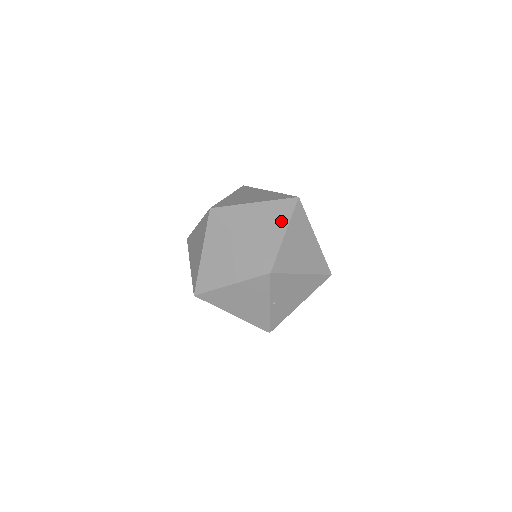
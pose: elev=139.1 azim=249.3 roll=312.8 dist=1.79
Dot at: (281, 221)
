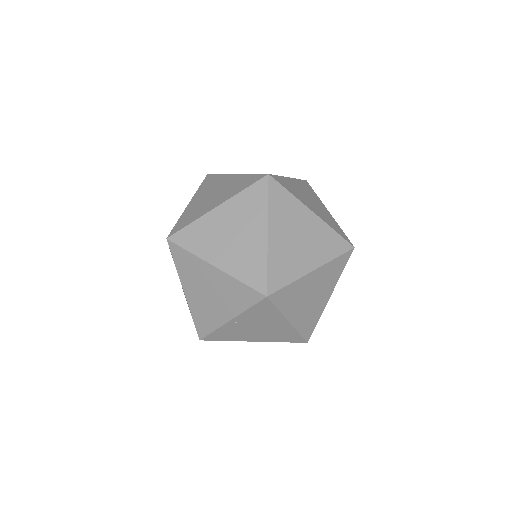
Dot at: (320, 254)
